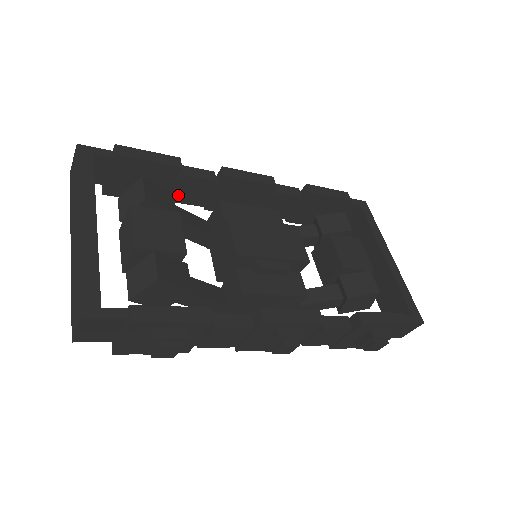
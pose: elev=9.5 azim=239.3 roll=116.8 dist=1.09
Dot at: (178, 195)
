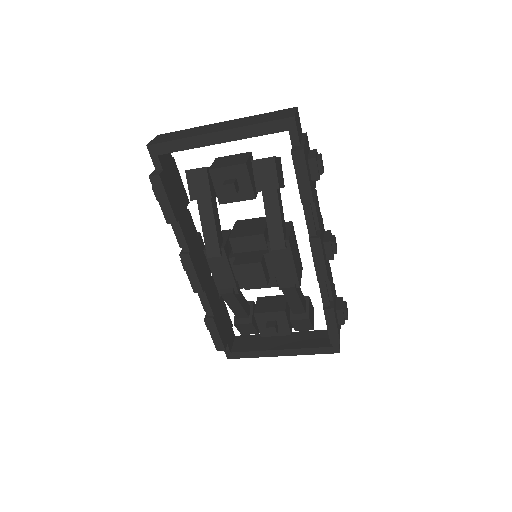
Dot at: (183, 223)
